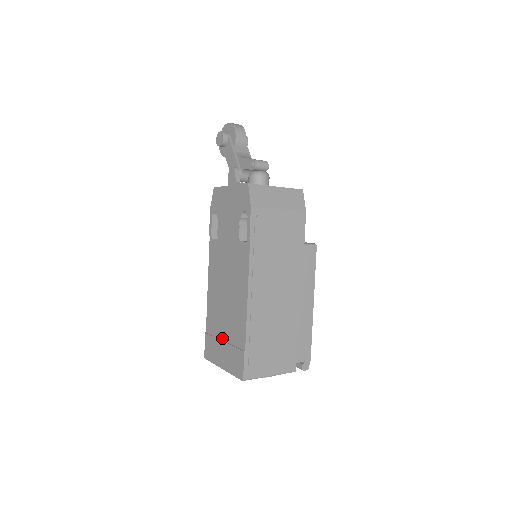
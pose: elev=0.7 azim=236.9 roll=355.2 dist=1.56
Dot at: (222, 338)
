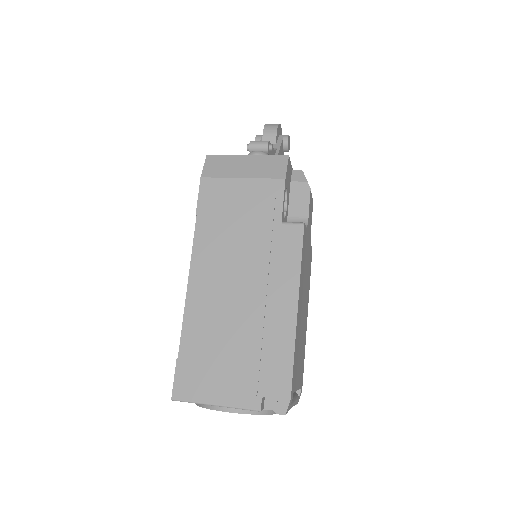
Dot at: occluded
